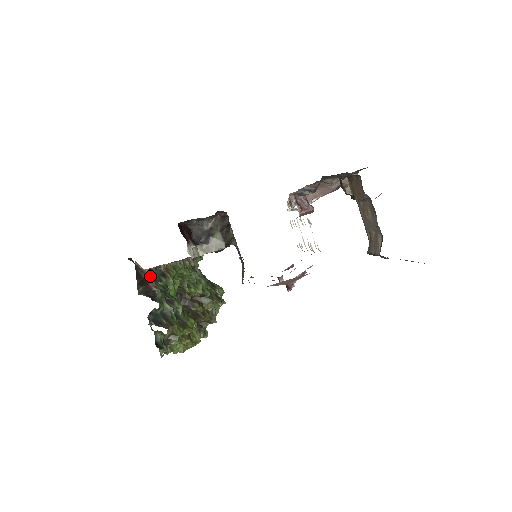
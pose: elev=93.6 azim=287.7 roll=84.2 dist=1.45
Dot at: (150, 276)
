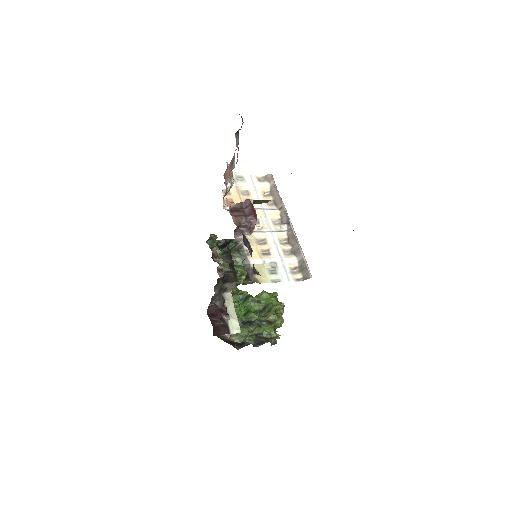
Dot at: (229, 335)
